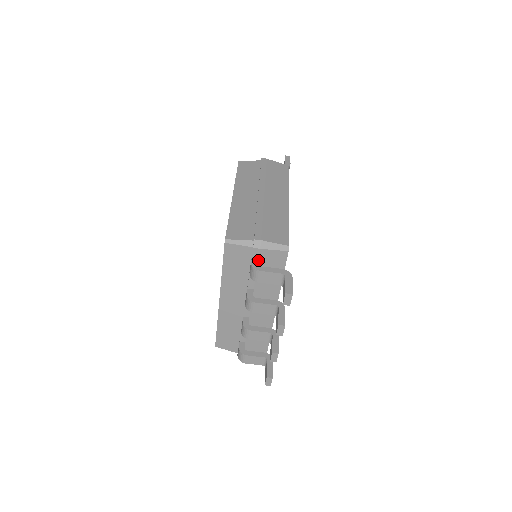
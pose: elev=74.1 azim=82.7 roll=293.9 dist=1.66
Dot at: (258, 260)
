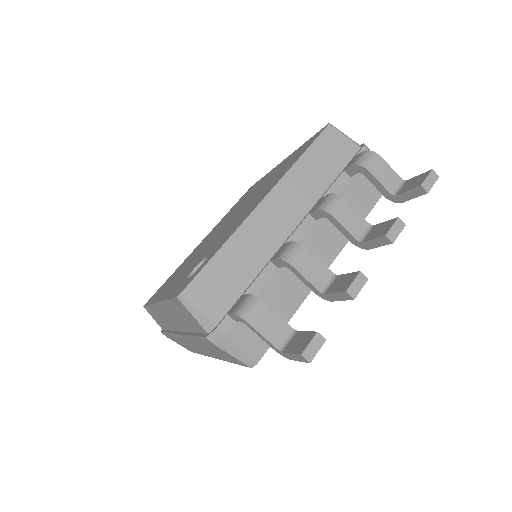
Dot at: occluded
